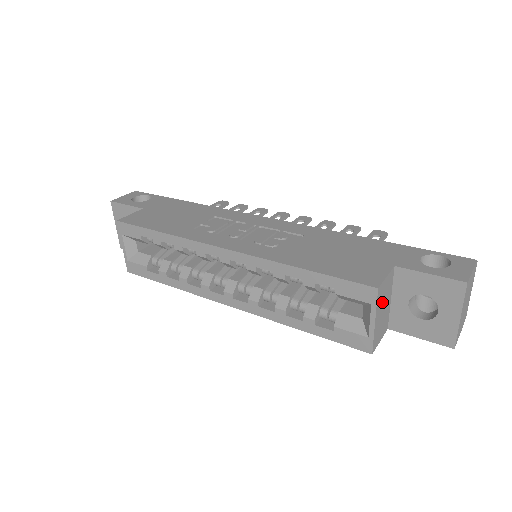
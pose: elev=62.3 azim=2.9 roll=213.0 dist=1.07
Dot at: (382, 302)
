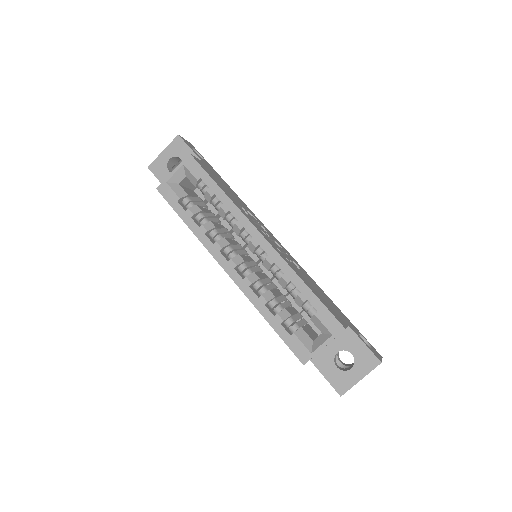
Dot at: occluded
